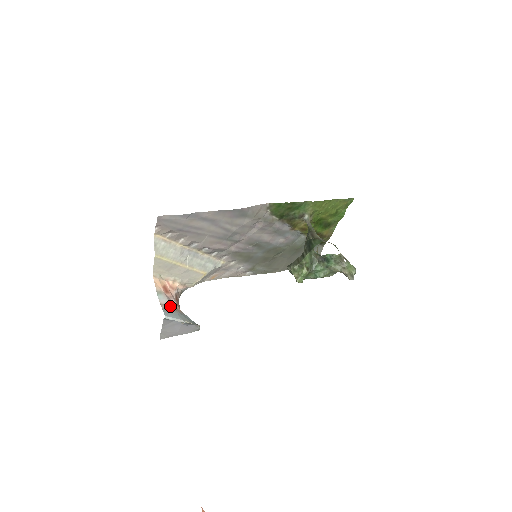
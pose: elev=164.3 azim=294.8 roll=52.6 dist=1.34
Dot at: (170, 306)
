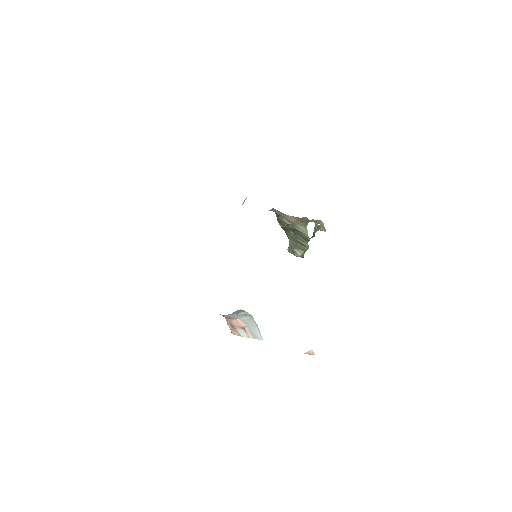
Dot at: (245, 330)
